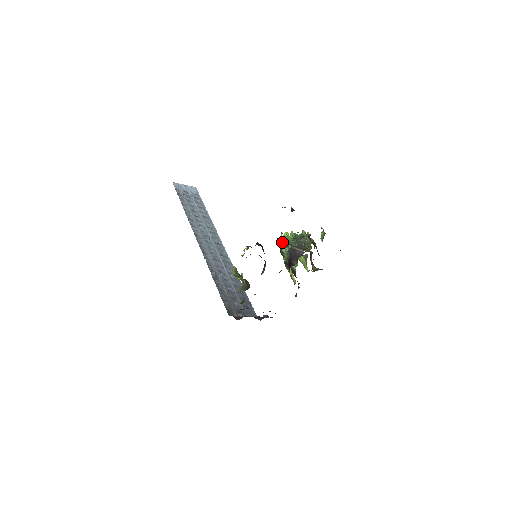
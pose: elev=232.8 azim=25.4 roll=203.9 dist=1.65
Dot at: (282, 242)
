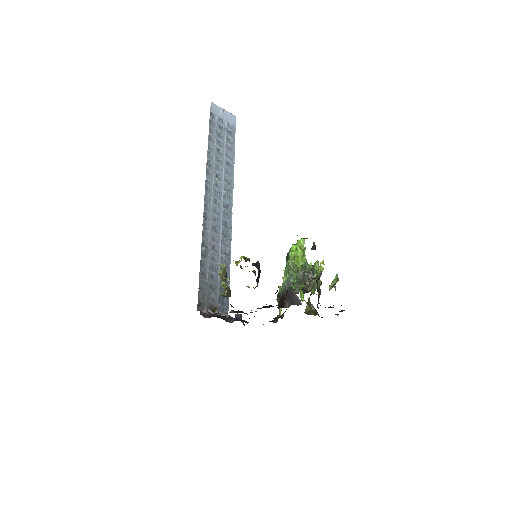
Dot at: (287, 269)
